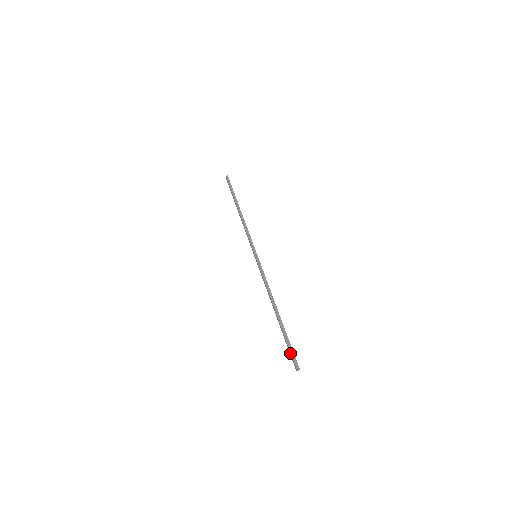
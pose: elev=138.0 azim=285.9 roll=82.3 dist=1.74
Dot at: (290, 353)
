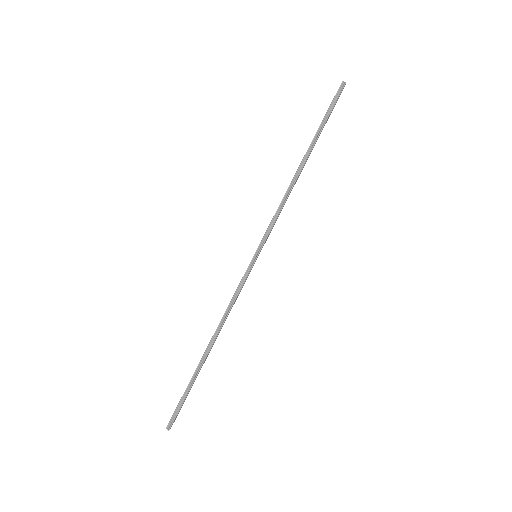
Dot at: (177, 406)
